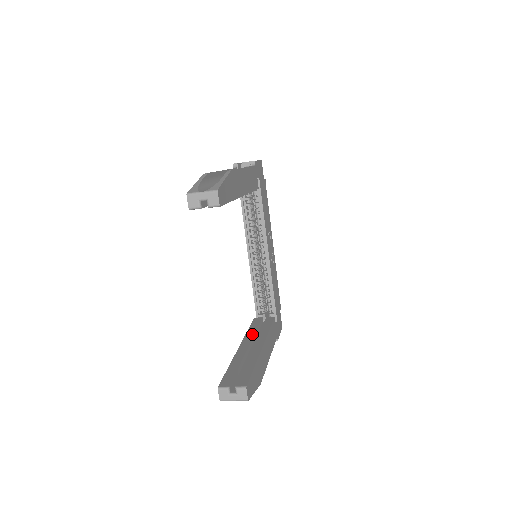
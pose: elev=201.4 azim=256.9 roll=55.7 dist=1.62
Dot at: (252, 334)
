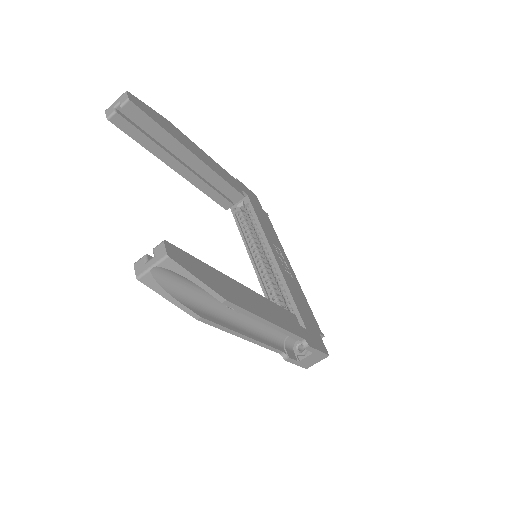
Dot at: occluded
